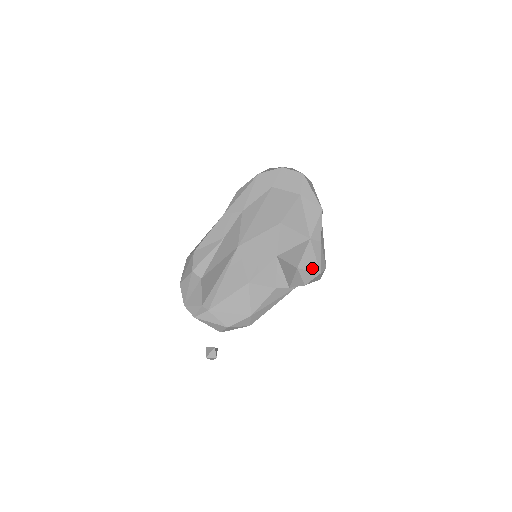
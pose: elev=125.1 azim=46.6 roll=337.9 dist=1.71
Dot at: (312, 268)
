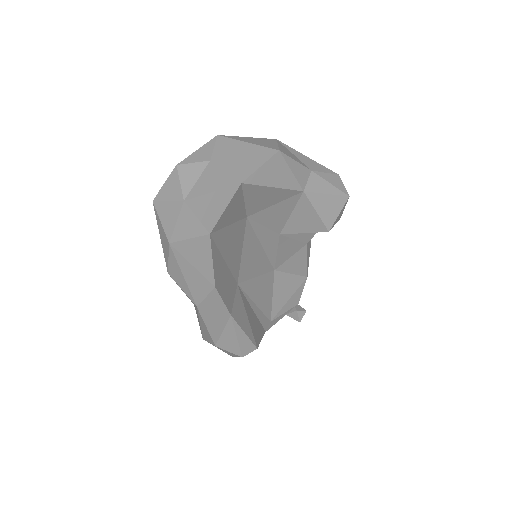
Dot at: (338, 207)
